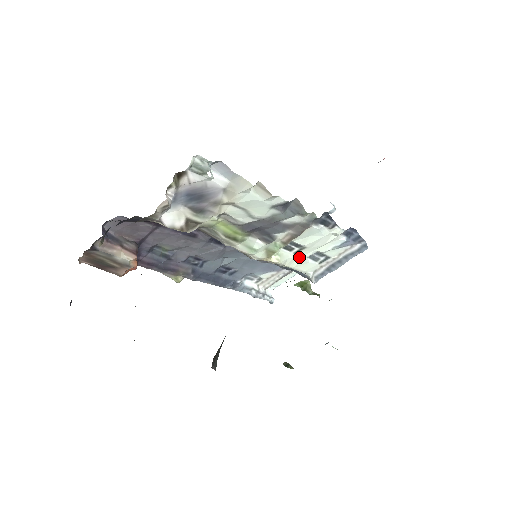
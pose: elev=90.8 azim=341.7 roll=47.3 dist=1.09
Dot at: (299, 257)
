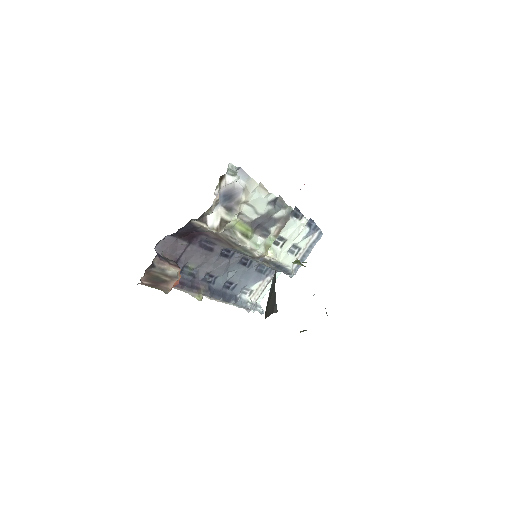
Dot at: (283, 251)
